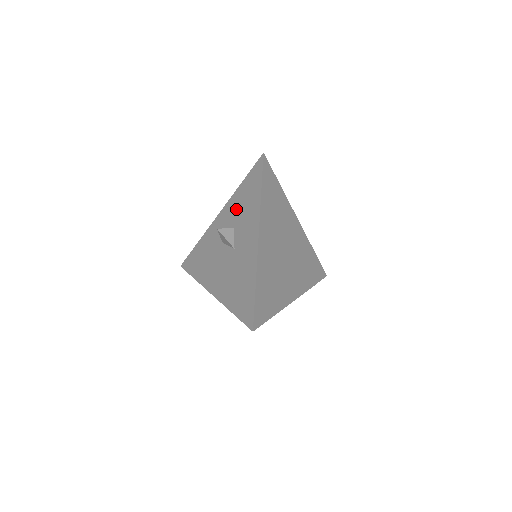
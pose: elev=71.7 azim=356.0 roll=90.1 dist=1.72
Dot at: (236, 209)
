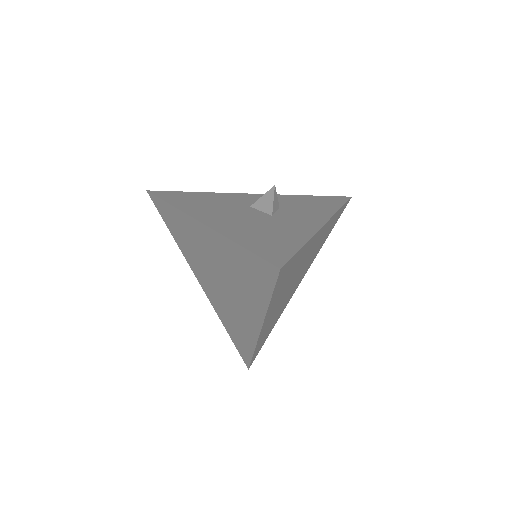
Dot at: (290, 201)
